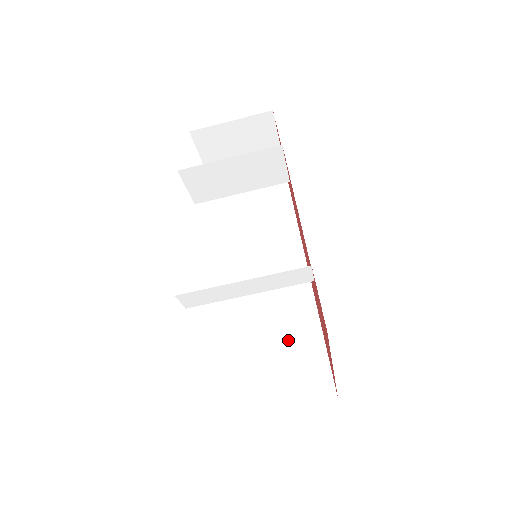
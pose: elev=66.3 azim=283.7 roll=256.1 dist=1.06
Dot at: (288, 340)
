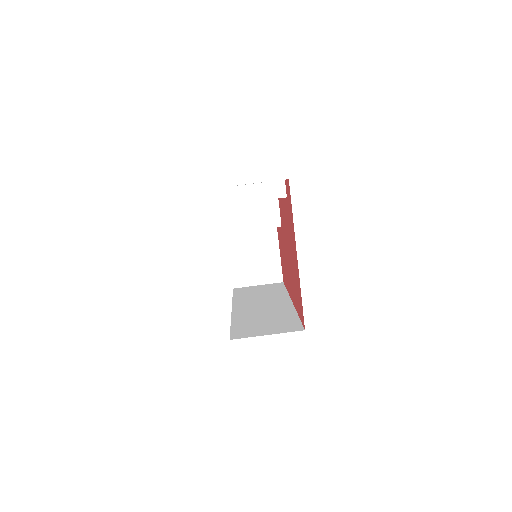
Dot at: (272, 318)
